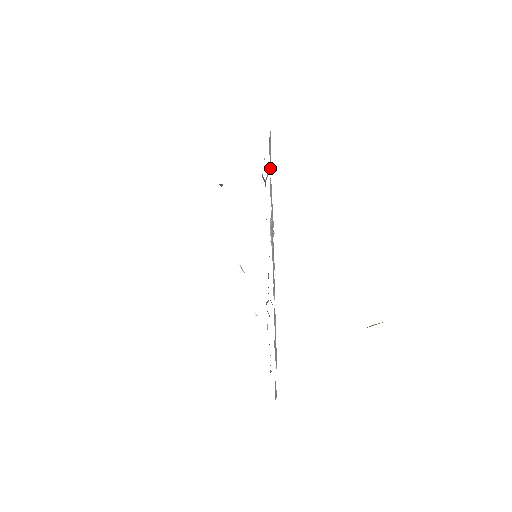
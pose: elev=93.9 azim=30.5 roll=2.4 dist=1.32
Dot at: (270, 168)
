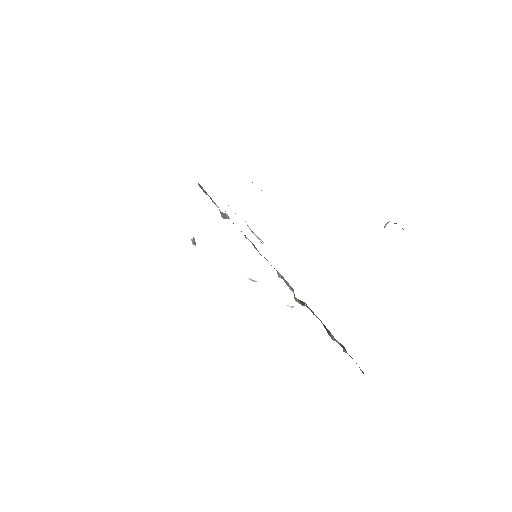
Dot at: occluded
